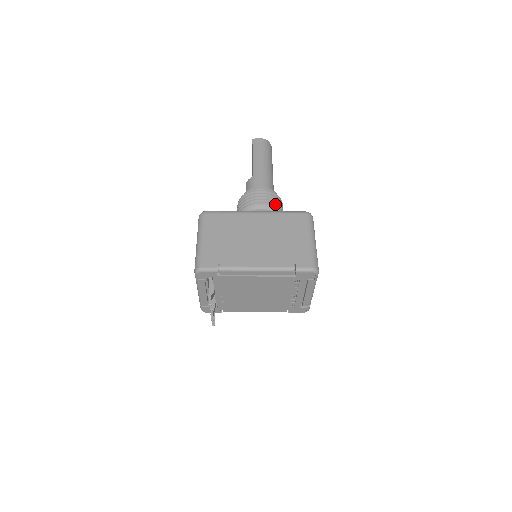
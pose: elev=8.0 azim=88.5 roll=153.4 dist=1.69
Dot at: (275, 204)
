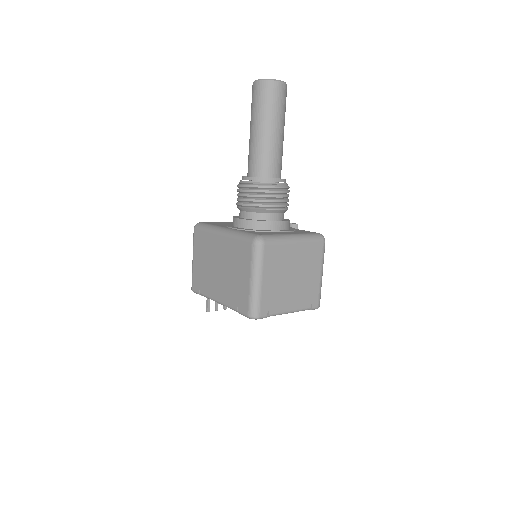
Dot at: (257, 202)
